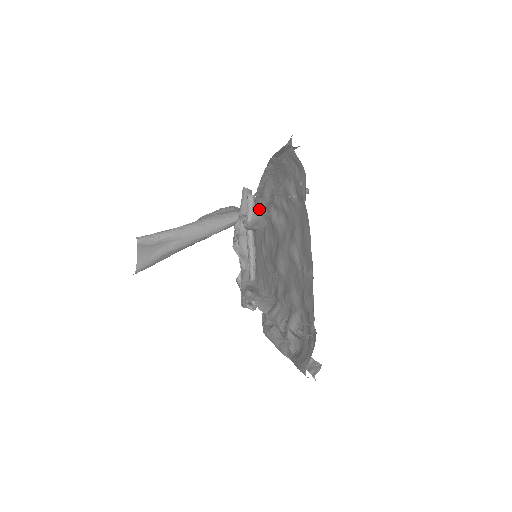
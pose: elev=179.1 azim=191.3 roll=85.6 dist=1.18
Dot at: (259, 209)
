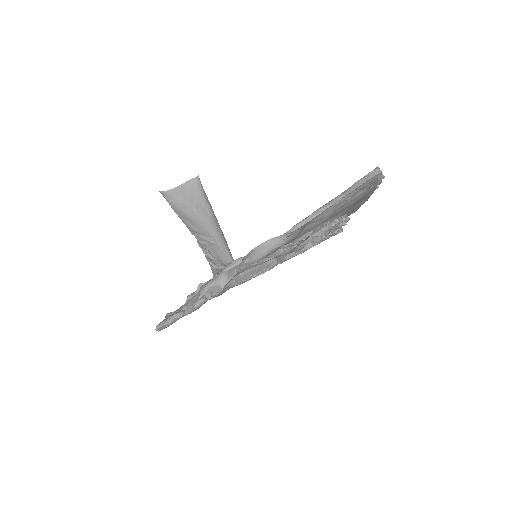
Dot at: (288, 233)
